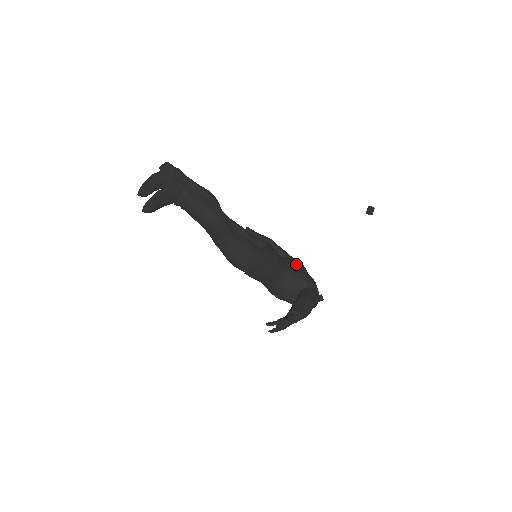
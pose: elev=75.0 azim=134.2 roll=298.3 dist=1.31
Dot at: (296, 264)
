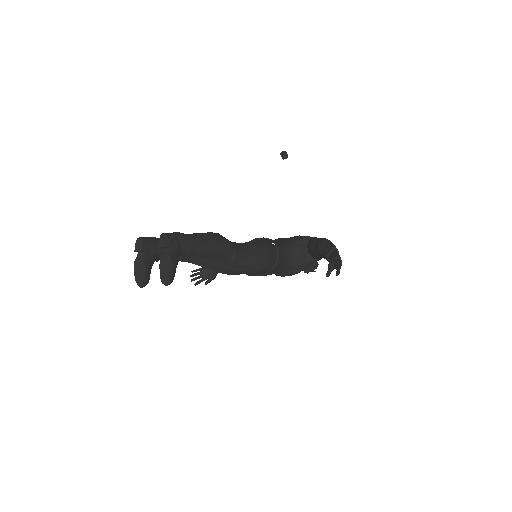
Dot at: (280, 239)
